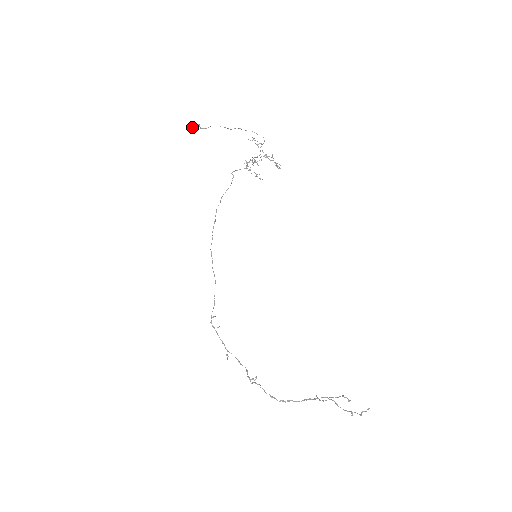
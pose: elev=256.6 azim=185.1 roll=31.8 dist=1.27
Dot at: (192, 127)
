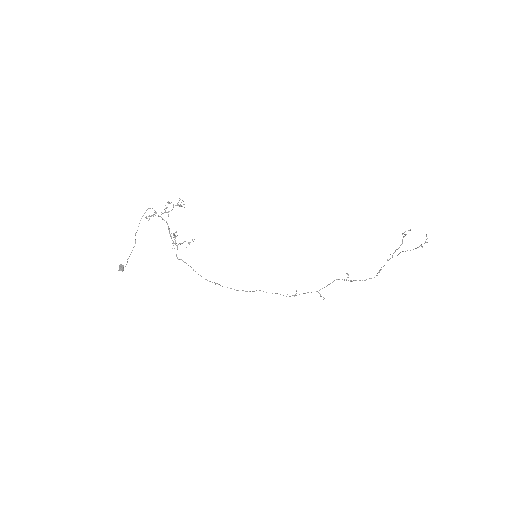
Dot at: occluded
